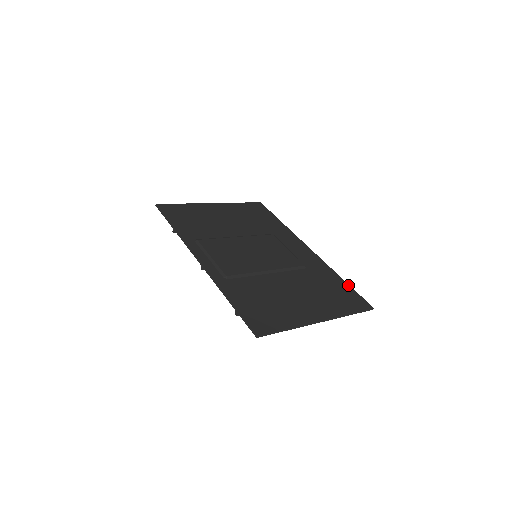
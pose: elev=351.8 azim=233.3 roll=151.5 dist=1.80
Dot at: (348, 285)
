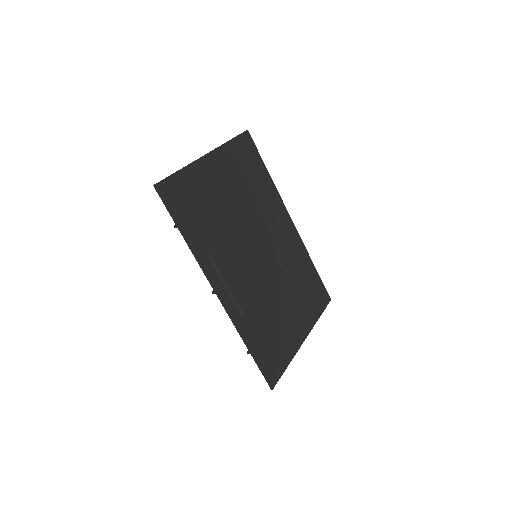
Dot at: (317, 274)
